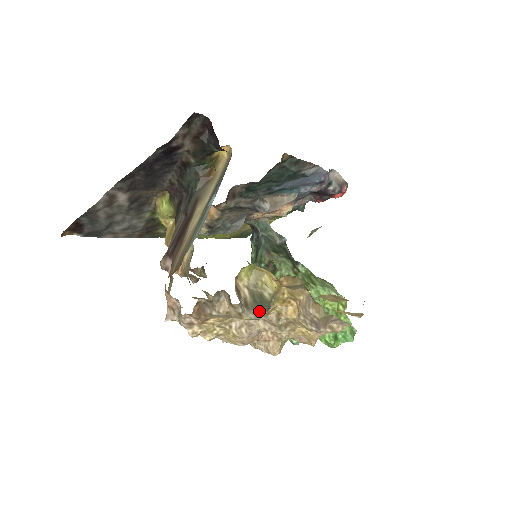
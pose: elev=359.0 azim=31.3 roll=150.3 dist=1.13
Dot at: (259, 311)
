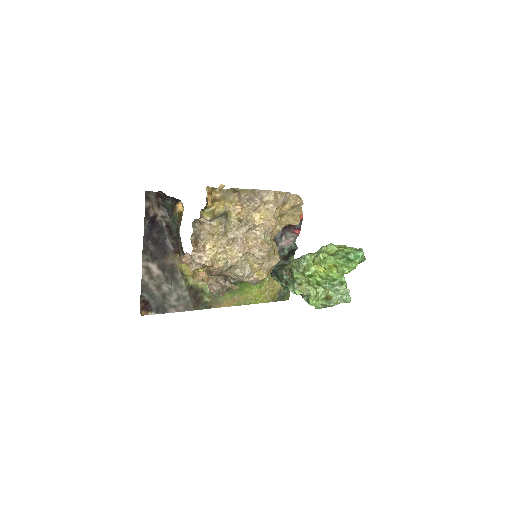
Dot at: (219, 217)
